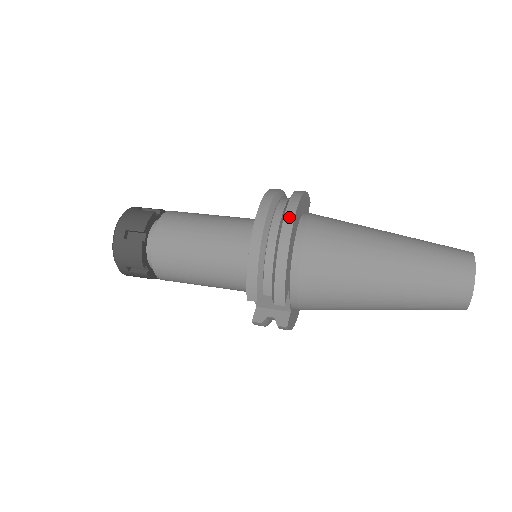
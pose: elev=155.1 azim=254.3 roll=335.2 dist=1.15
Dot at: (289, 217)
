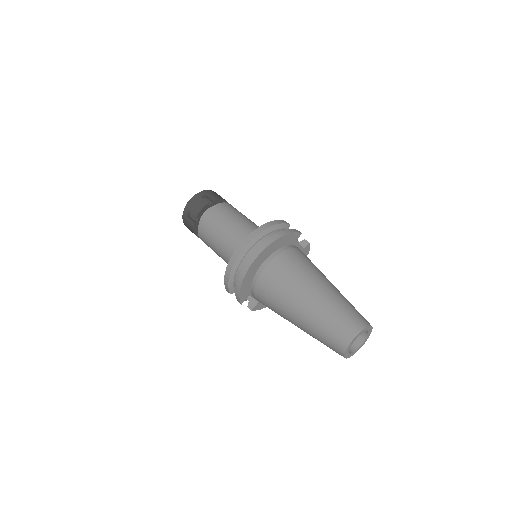
Dot at: (251, 259)
